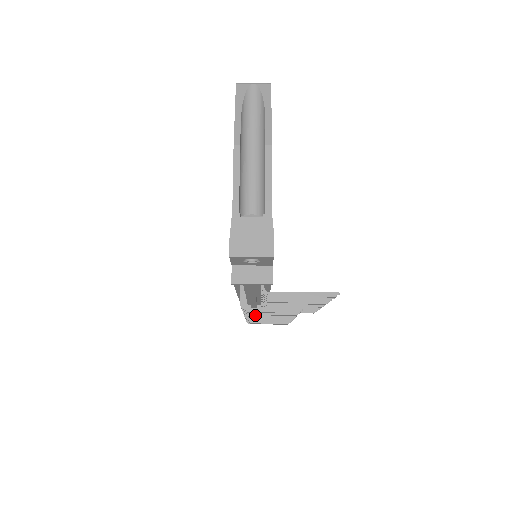
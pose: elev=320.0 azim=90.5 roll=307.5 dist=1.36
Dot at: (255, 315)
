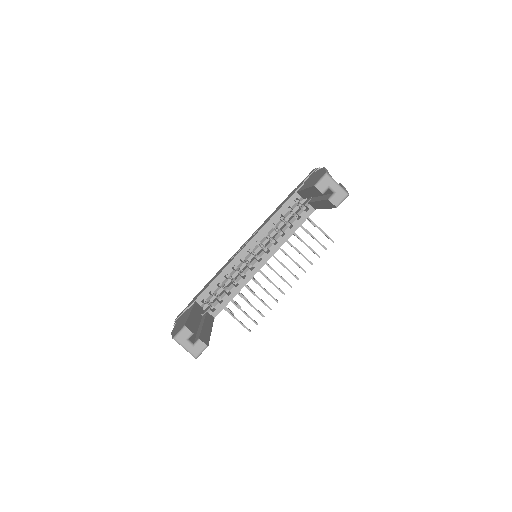
Dot at: occluded
